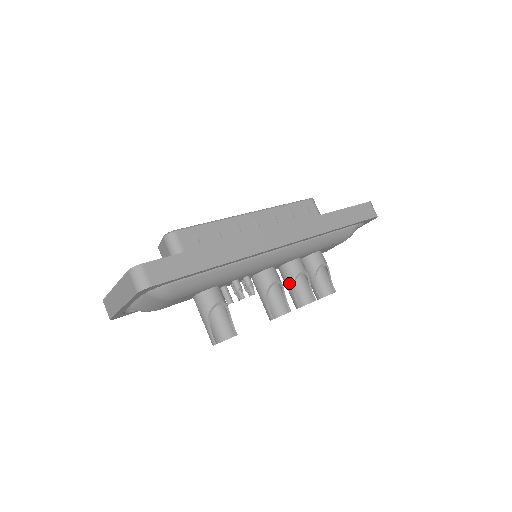
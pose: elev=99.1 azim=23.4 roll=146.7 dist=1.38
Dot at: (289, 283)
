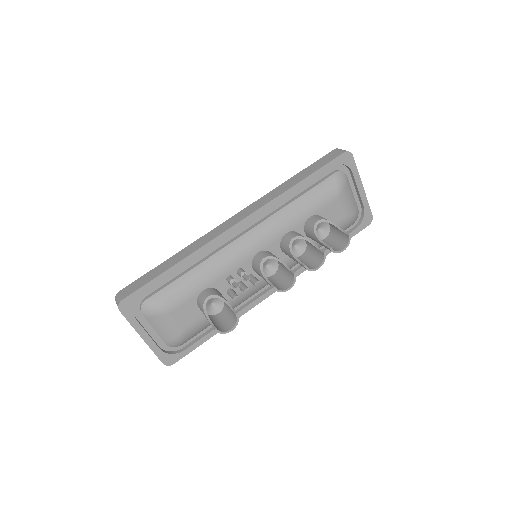
Dot at: (290, 255)
